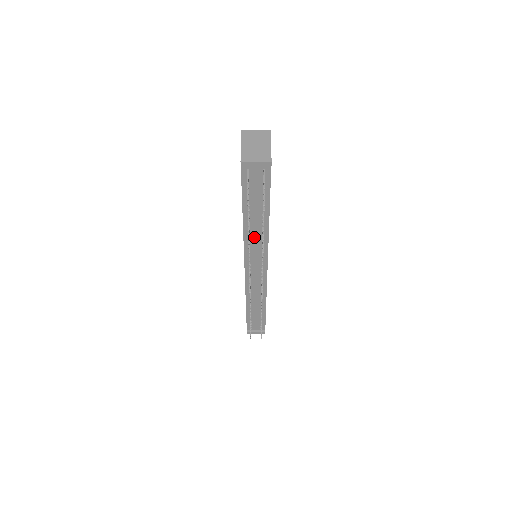
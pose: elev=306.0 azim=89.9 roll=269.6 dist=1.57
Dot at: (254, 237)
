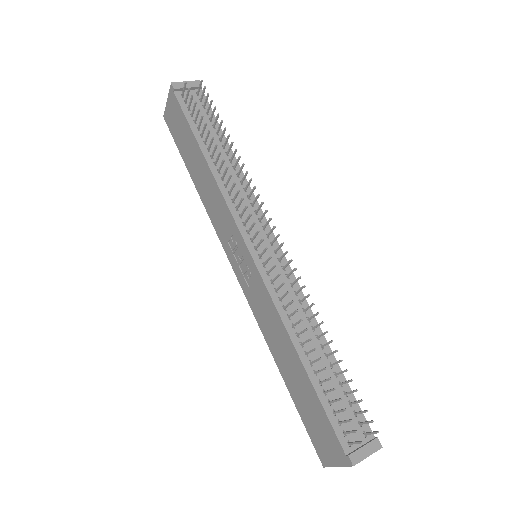
Dot at: (231, 186)
